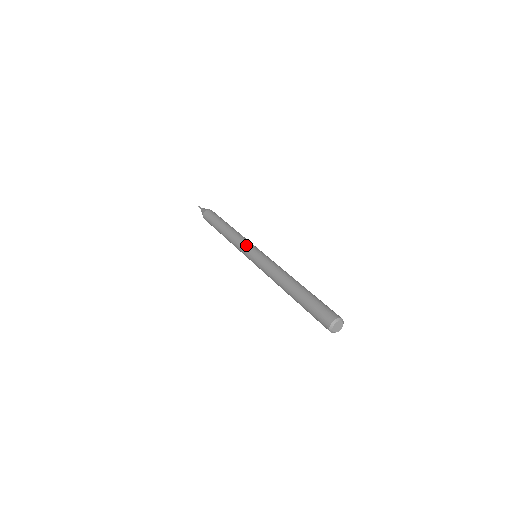
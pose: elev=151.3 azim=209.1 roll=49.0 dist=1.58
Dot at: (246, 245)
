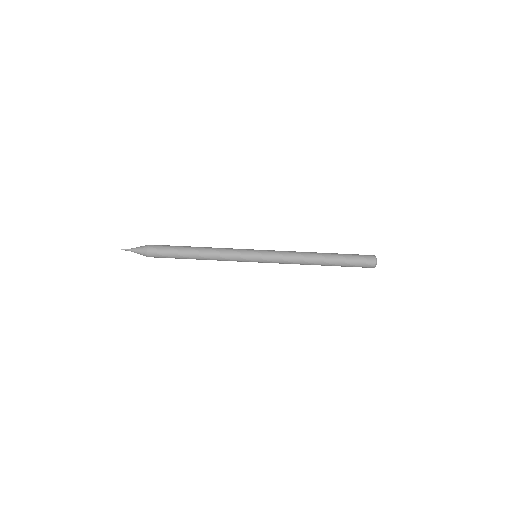
Dot at: (242, 254)
